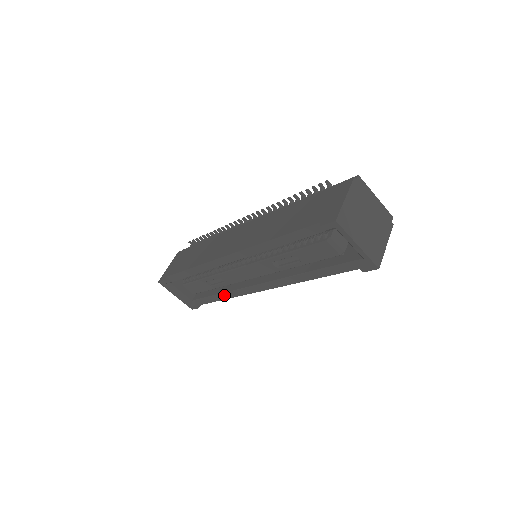
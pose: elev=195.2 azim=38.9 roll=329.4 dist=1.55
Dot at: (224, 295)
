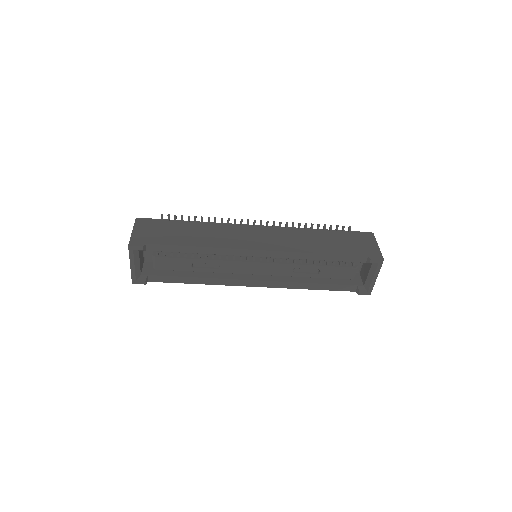
Dot at: (198, 280)
